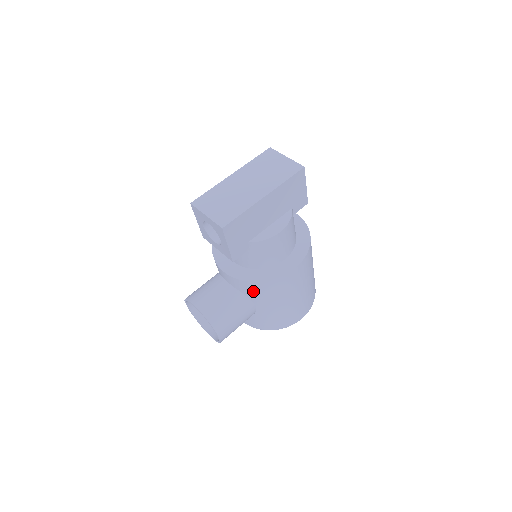
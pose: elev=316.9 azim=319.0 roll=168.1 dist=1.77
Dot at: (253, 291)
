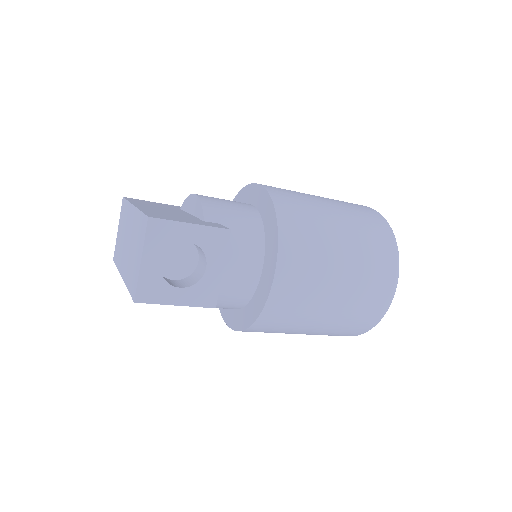
Dot at: occluded
